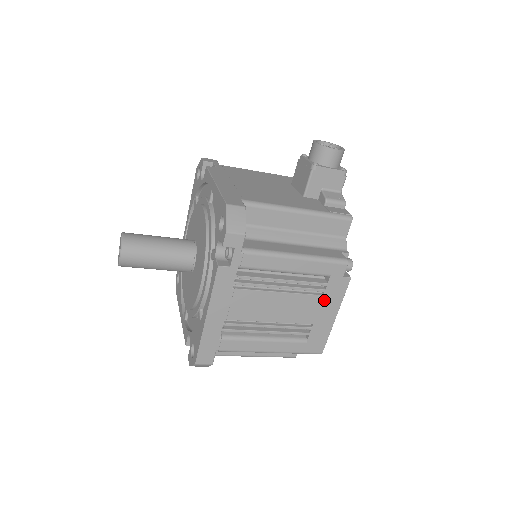
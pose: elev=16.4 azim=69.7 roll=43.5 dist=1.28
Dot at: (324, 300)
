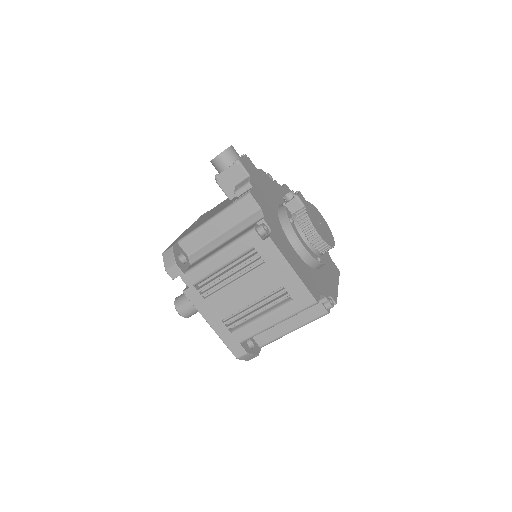
Dot at: (269, 265)
